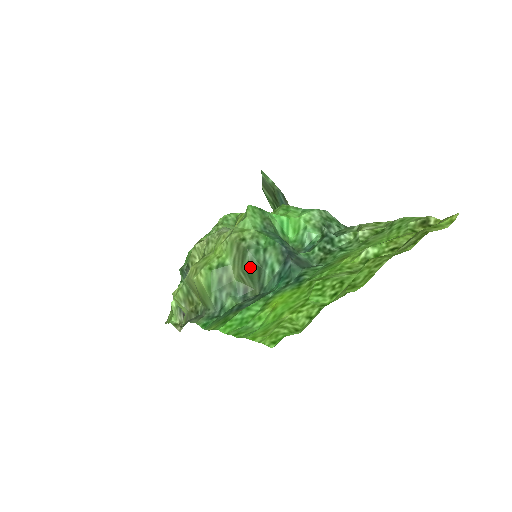
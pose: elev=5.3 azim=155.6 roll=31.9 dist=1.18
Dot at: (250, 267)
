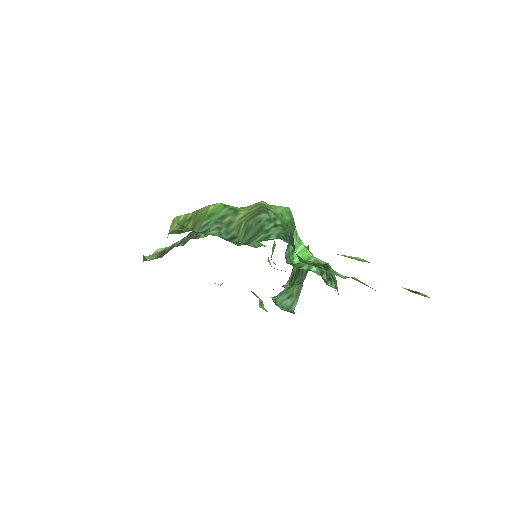
Dot at: (254, 224)
